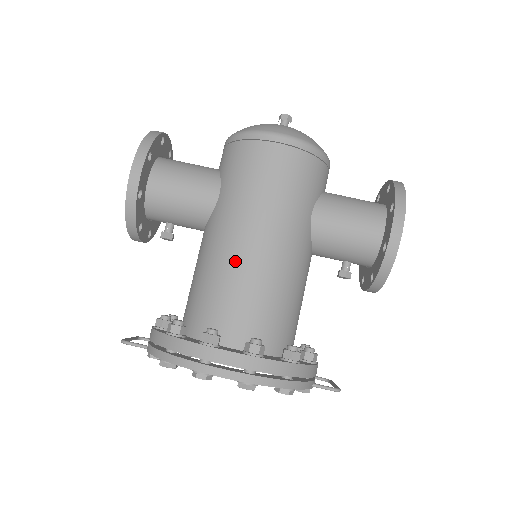
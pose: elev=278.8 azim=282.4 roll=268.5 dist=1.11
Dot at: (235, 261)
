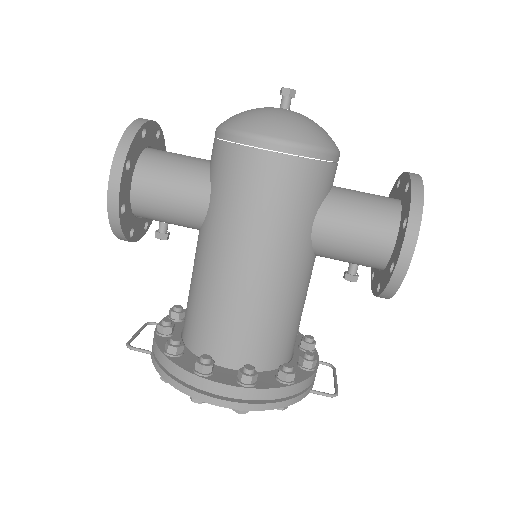
Dot at: (227, 285)
